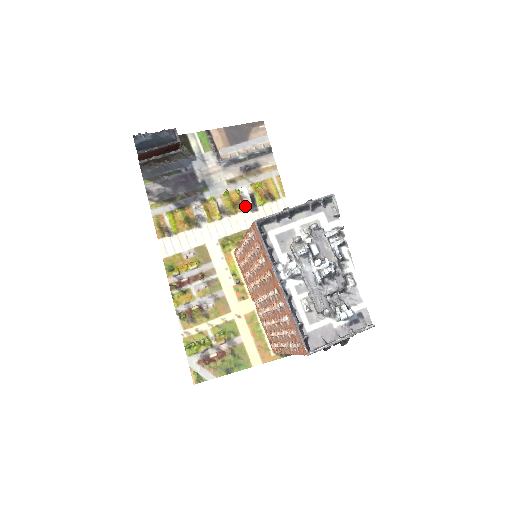
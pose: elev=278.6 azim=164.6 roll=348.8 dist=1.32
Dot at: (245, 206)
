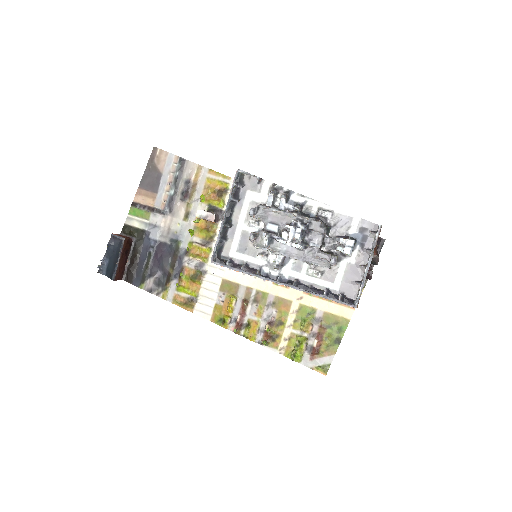
Dot at: (214, 222)
